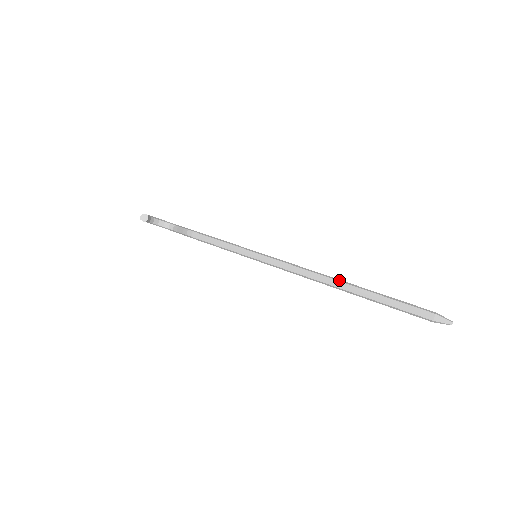
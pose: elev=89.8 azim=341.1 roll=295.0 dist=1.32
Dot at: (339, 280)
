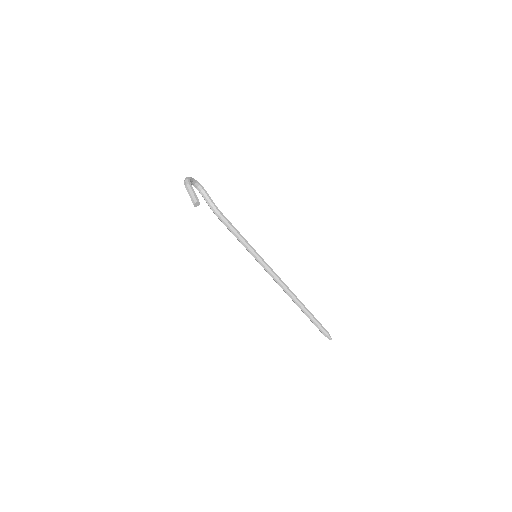
Dot at: (296, 296)
